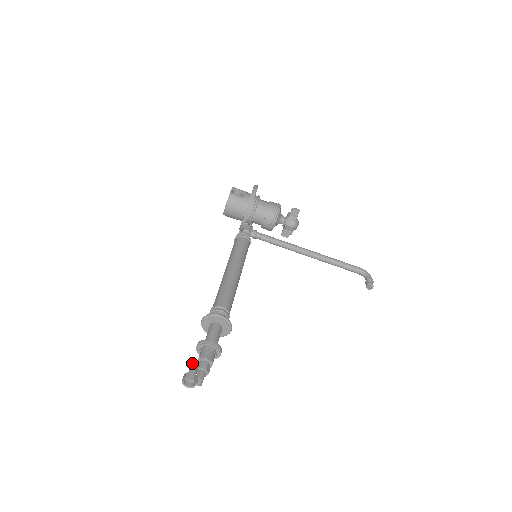
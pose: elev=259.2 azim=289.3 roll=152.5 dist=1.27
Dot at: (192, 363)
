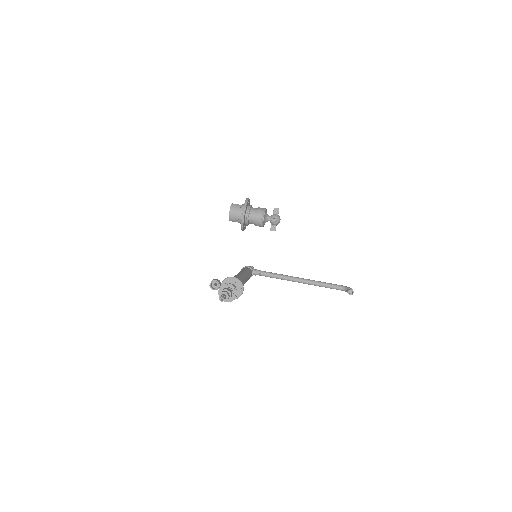
Dot at: occluded
